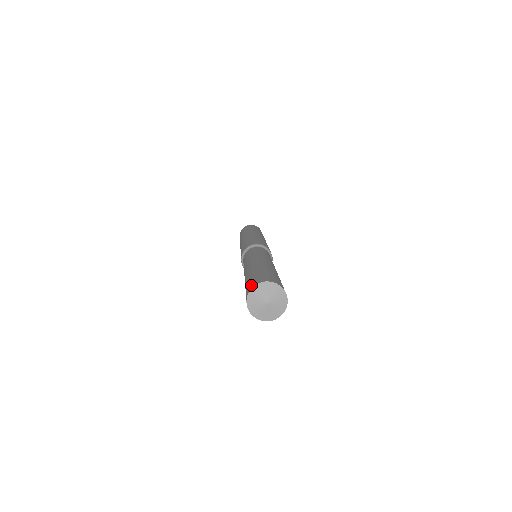
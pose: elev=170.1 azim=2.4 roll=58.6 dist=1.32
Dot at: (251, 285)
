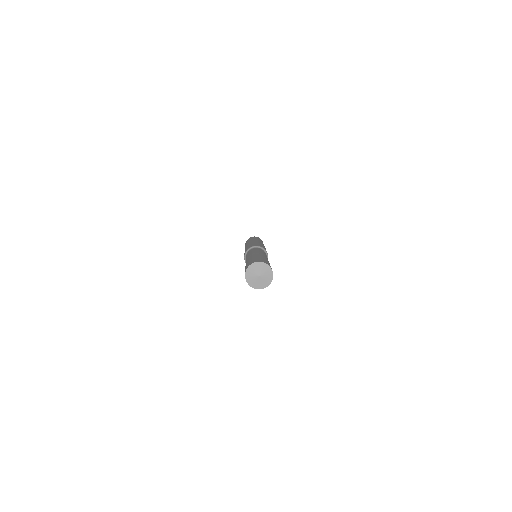
Dot at: (250, 263)
